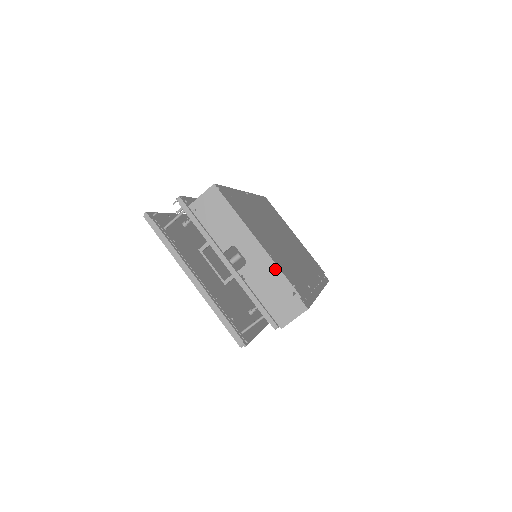
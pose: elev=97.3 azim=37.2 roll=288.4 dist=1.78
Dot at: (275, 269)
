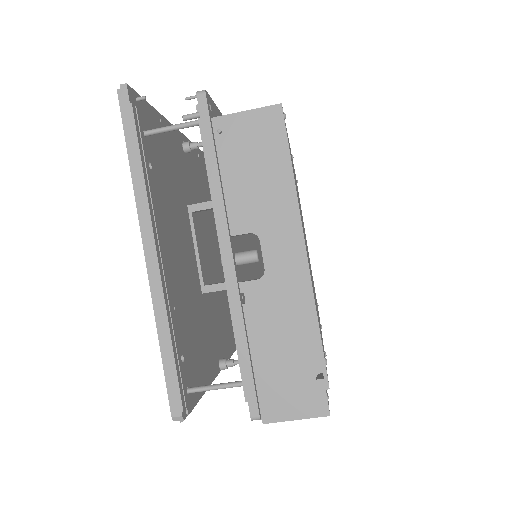
Dot at: (309, 315)
